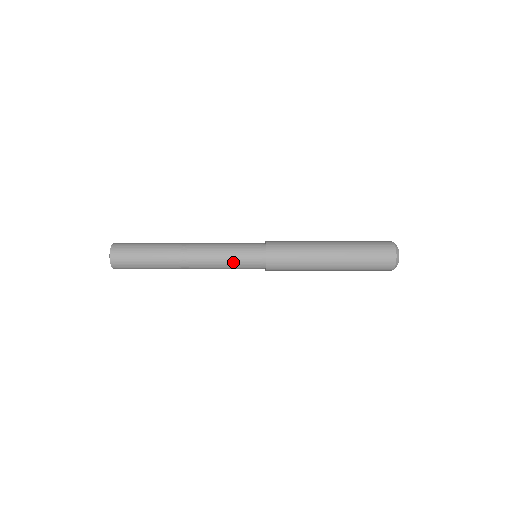
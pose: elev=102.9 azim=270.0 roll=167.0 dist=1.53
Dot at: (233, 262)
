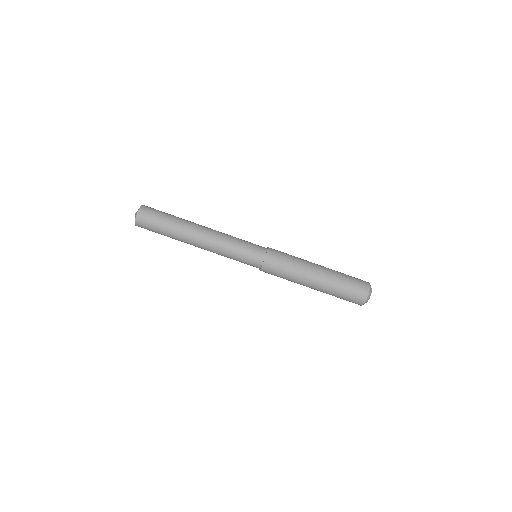
Dot at: (237, 254)
